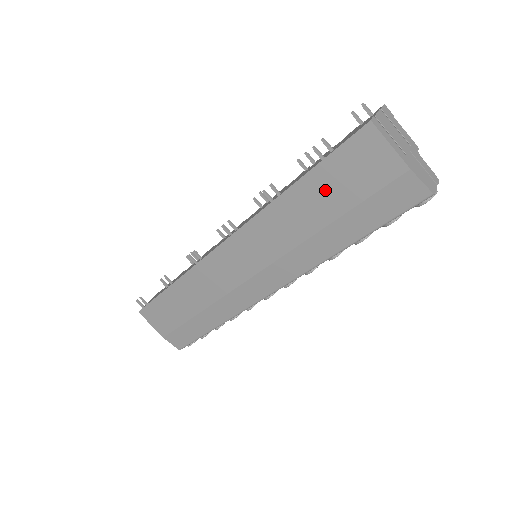
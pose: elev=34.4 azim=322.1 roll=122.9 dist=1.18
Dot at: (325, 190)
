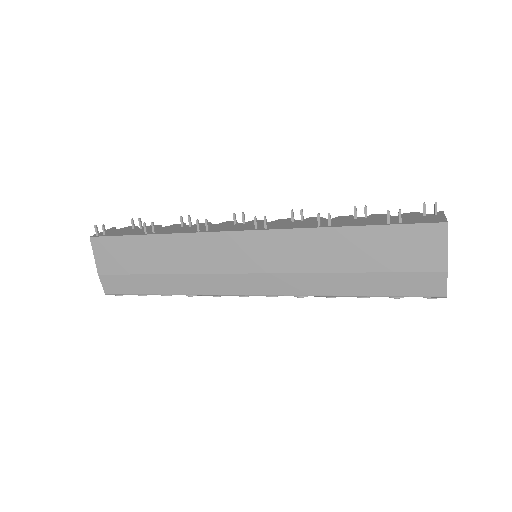
Dot at: (373, 246)
